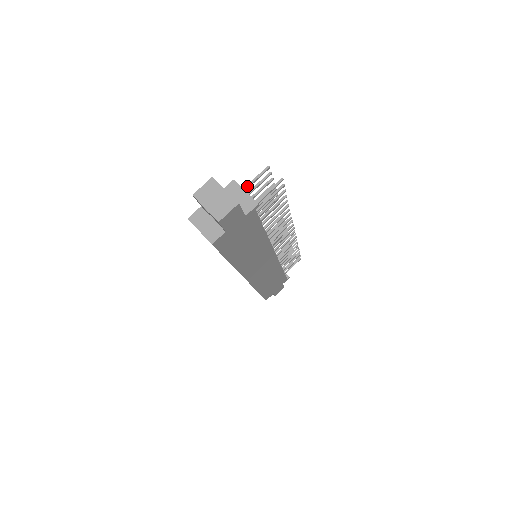
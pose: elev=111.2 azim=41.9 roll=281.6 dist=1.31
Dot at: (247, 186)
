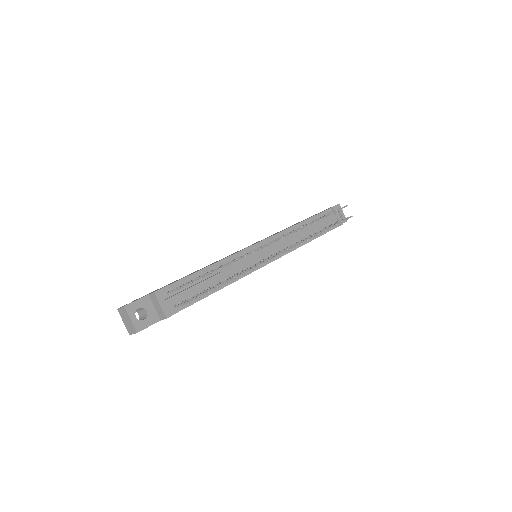
Dot at: (170, 292)
